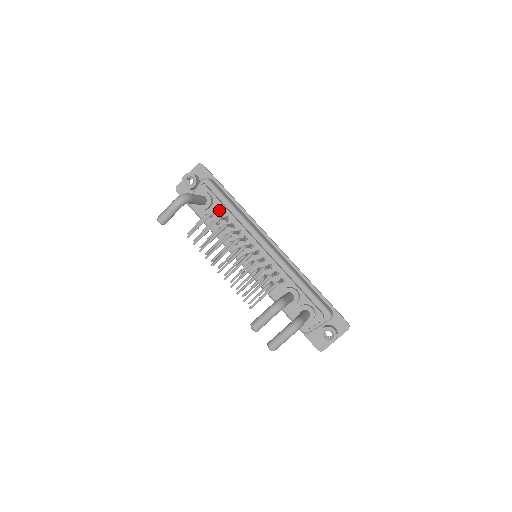
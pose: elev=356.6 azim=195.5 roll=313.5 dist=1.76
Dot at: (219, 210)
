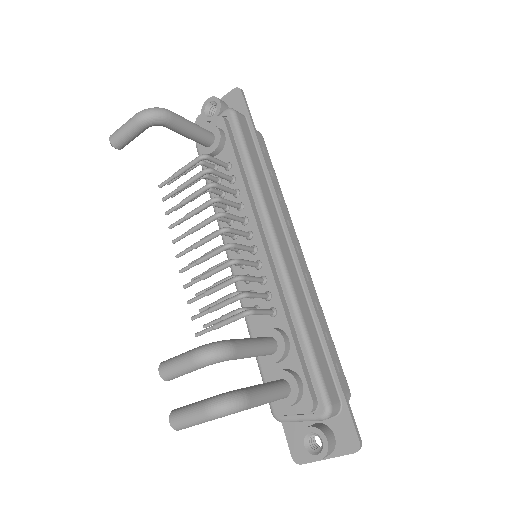
Dot at: (227, 162)
